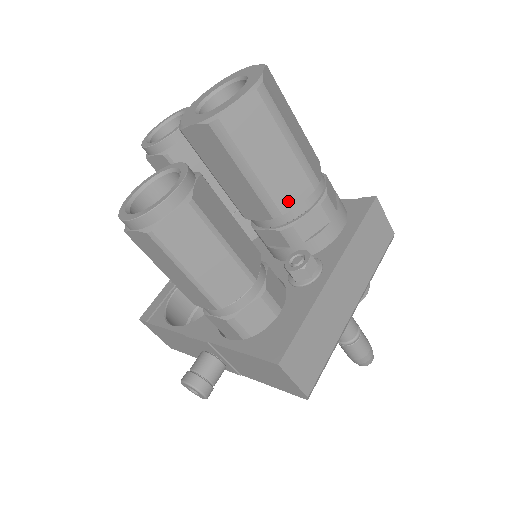
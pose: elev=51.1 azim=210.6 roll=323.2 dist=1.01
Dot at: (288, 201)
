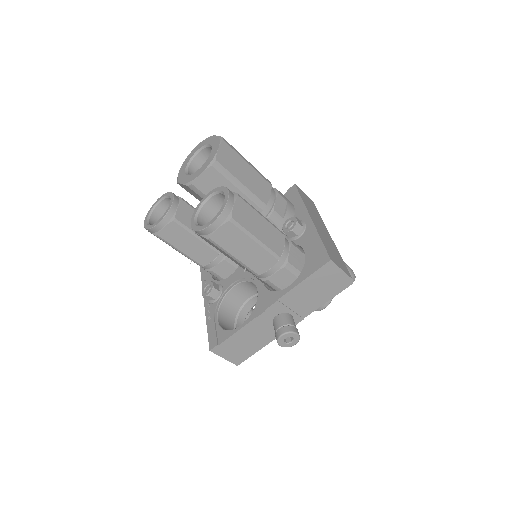
Dot at: (265, 196)
